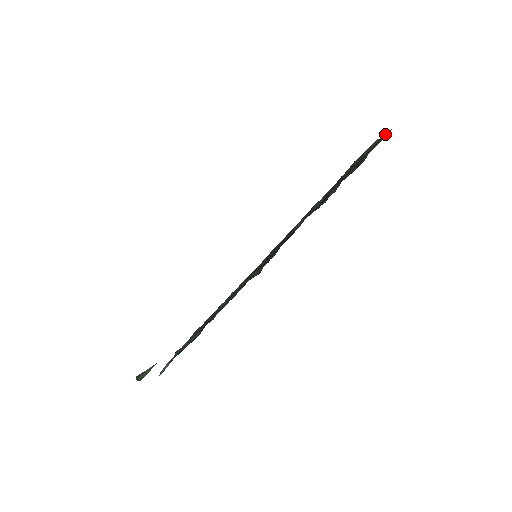
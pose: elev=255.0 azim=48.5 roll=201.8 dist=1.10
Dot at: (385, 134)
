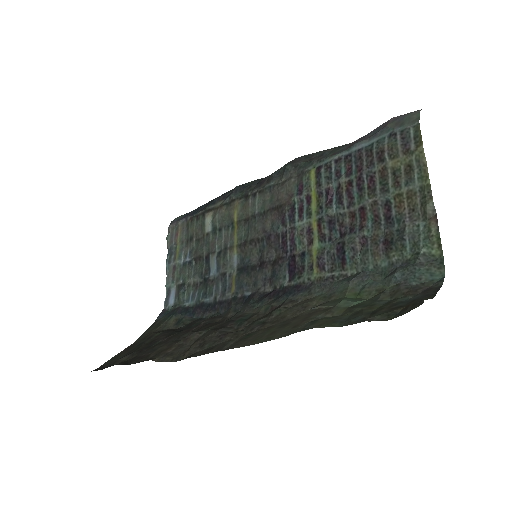
Dot at: (431, 251)
